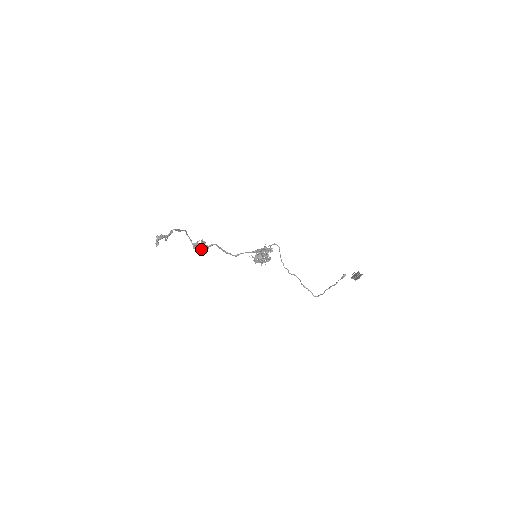
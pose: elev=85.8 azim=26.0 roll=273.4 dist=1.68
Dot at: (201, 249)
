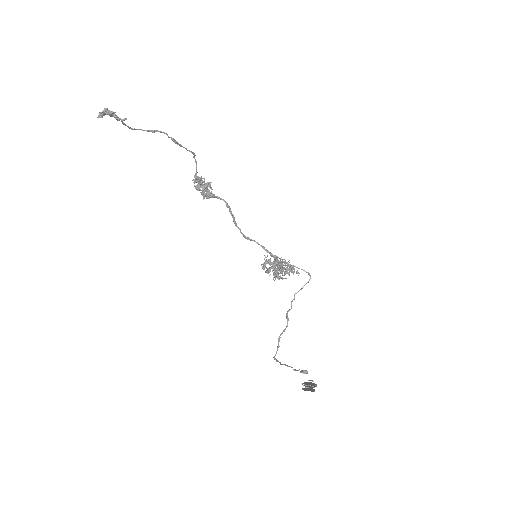
Dot at: (199, 188)
